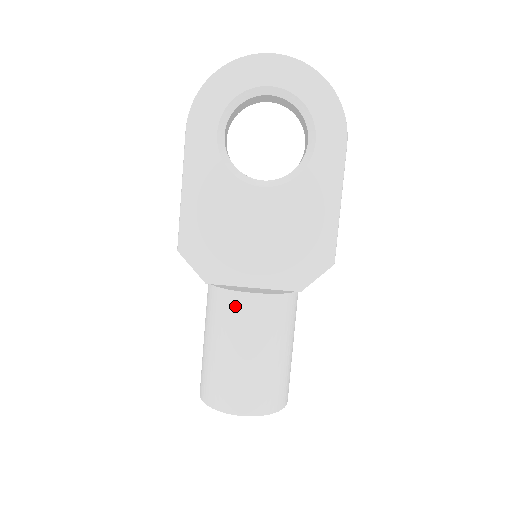
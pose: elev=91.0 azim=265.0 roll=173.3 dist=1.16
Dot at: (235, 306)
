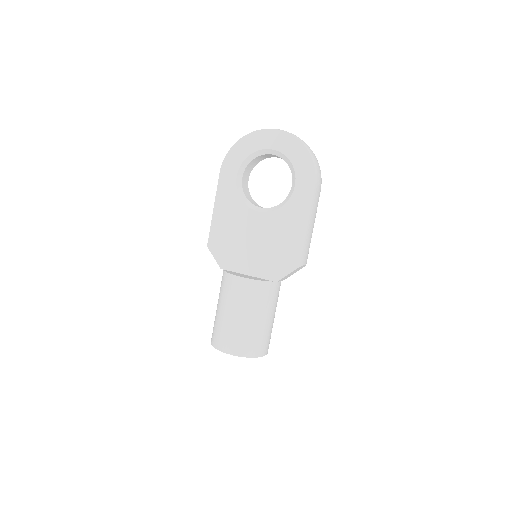
Dot at: (231, 284)
